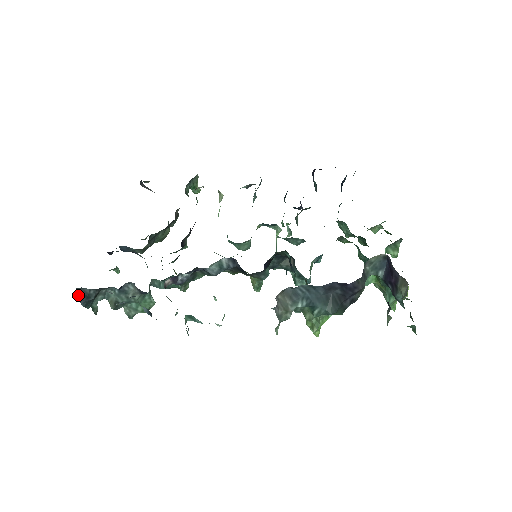
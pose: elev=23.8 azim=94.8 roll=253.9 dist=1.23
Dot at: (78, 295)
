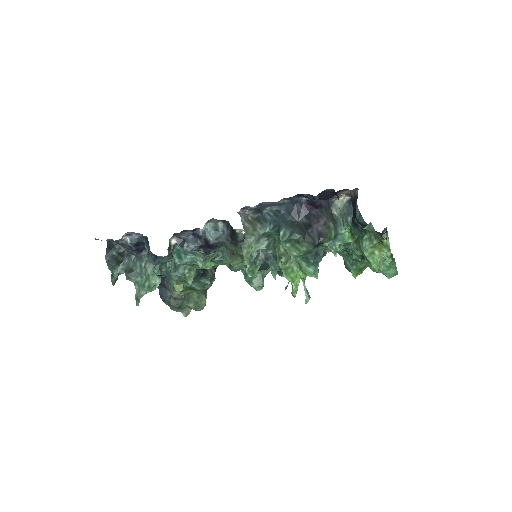
Dot at: (107, 248)
